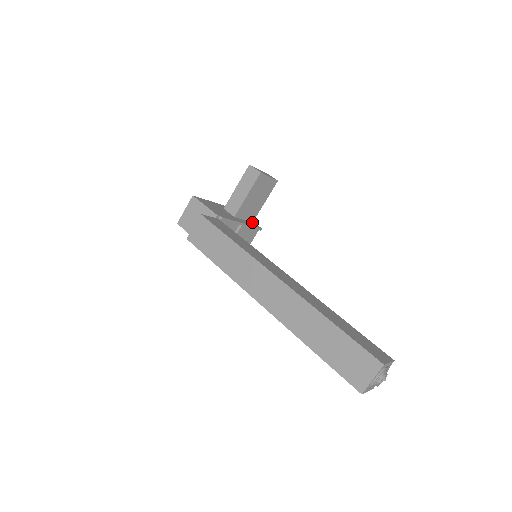
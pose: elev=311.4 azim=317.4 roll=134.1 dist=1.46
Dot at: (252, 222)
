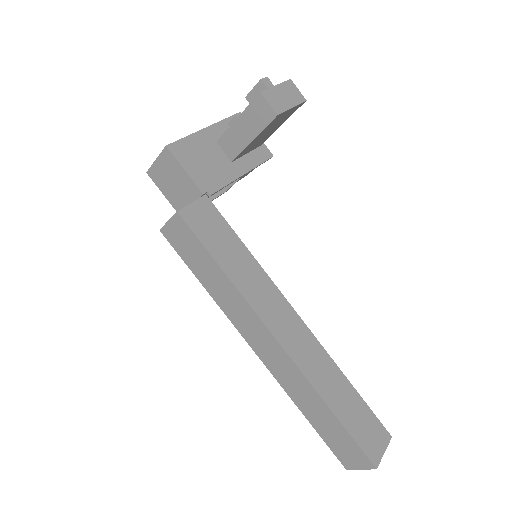
Dot at: (259, 145)
